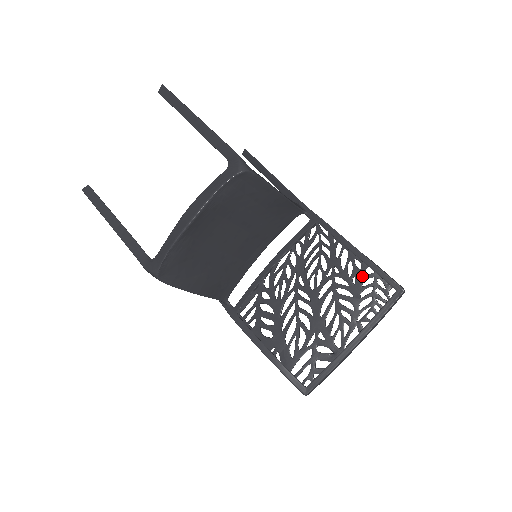
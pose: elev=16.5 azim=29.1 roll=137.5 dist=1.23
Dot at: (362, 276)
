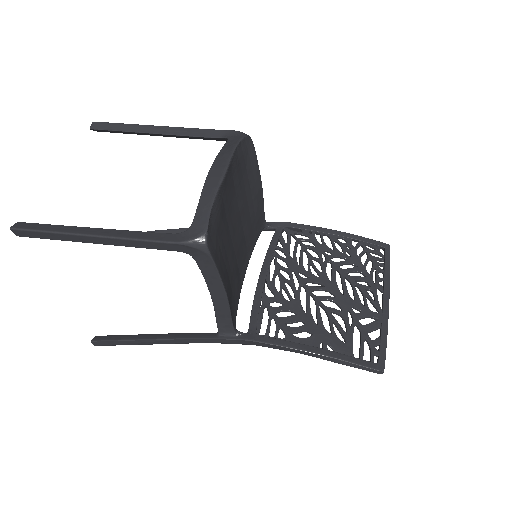
Dot at: (352, 247)
